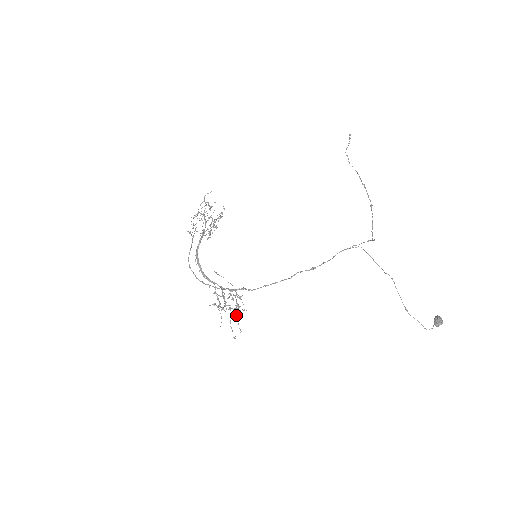
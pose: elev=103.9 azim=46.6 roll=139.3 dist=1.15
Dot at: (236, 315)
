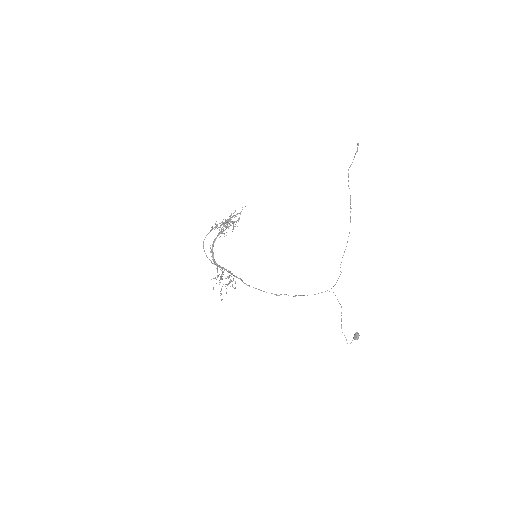
Dot at: occluded
